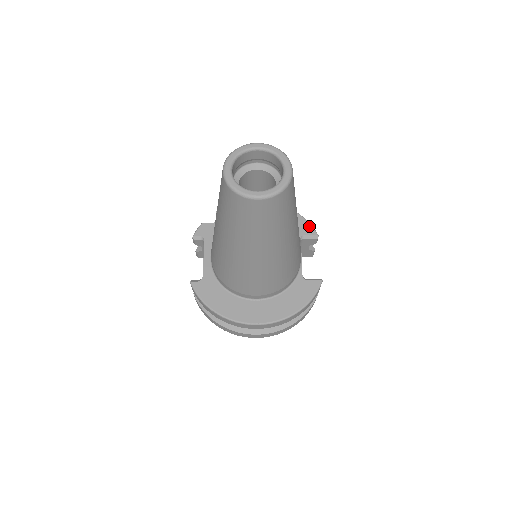
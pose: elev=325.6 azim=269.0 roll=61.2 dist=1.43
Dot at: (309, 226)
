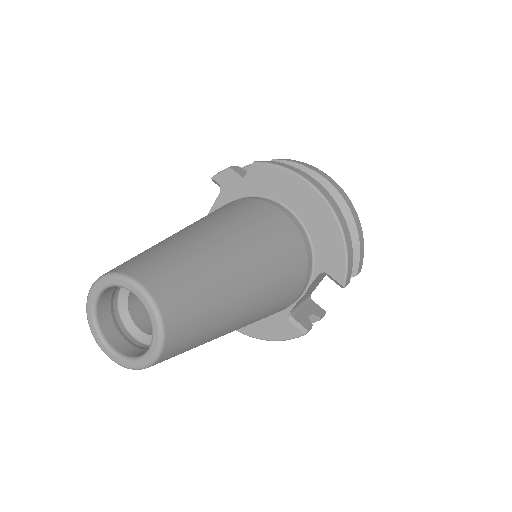
Dot at: (343, 268)
